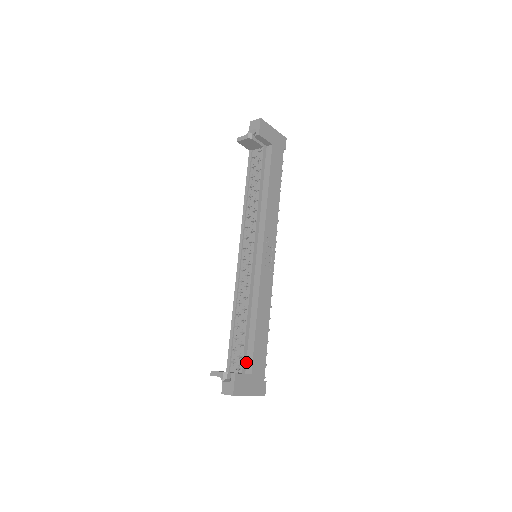
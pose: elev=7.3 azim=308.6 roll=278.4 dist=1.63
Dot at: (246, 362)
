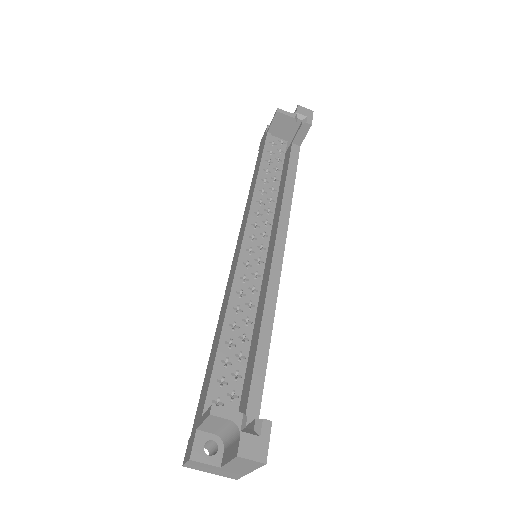
Dot at: (247, 408)
